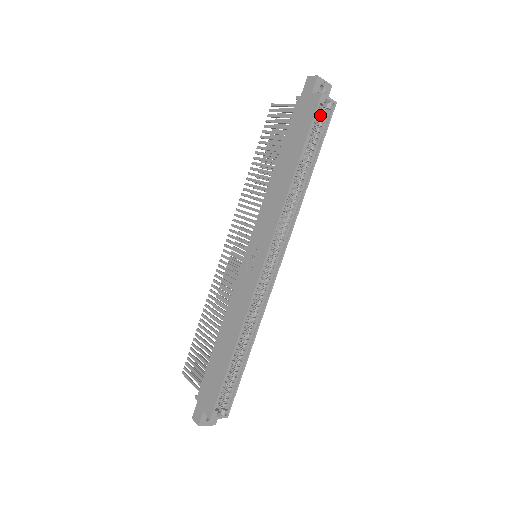
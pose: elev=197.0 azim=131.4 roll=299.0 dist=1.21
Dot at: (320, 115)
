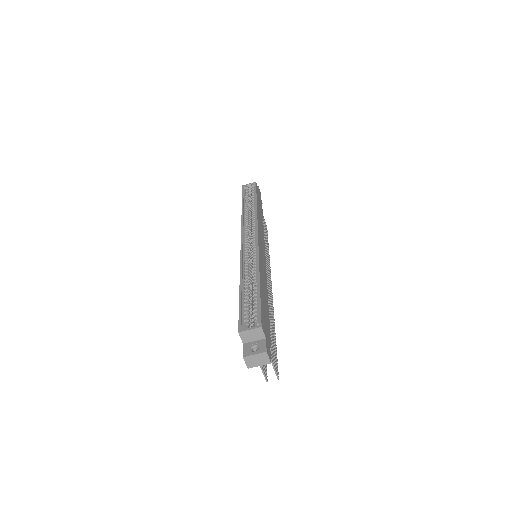
Dot at: (251, 191)
